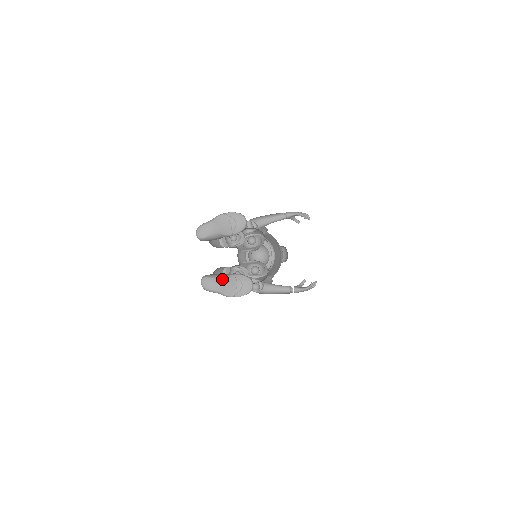
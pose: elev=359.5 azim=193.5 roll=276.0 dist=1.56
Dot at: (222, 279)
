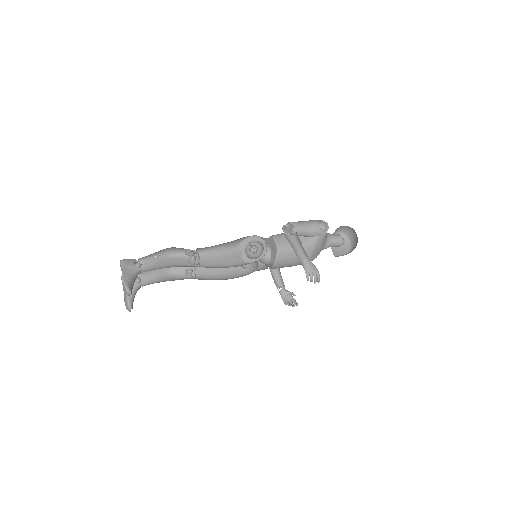
Dot at: occluded
